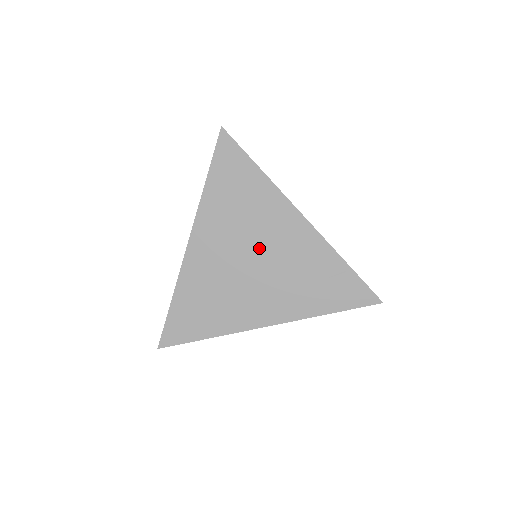
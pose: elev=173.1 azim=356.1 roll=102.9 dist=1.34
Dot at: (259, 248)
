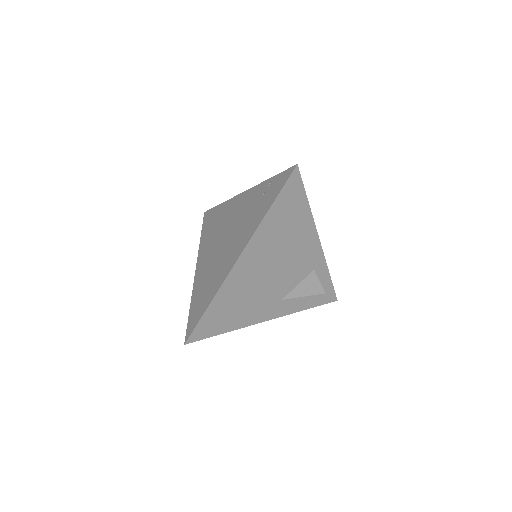
Dot at: (226, 230)
